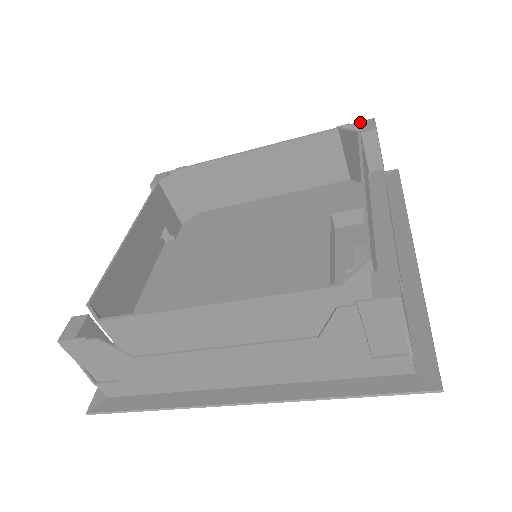
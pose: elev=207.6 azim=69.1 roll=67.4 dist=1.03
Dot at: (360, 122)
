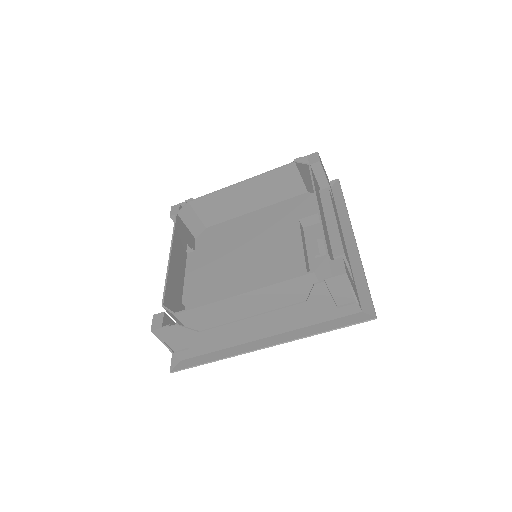
Dot at: (309, 155)
